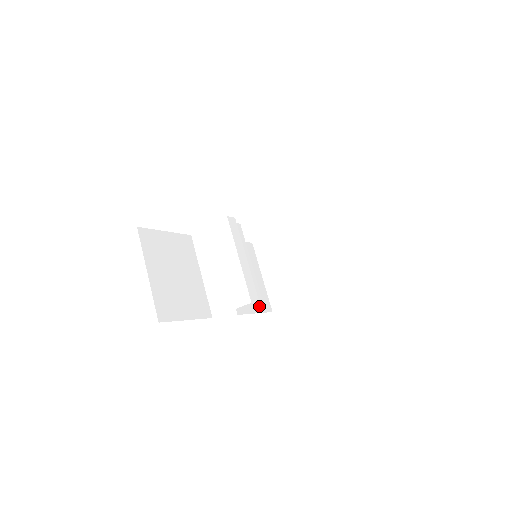
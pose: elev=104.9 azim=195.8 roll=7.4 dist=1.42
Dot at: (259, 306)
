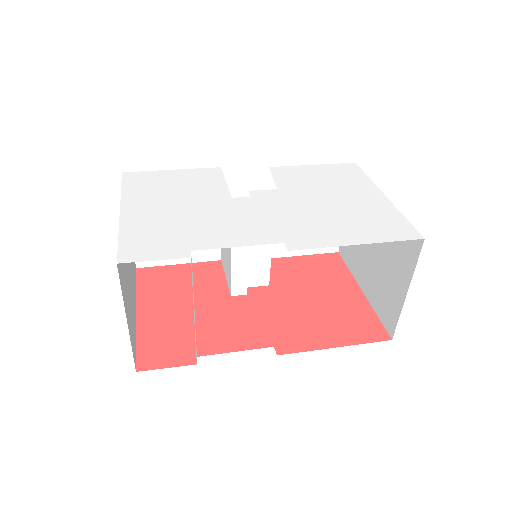
Dot at: occluded
